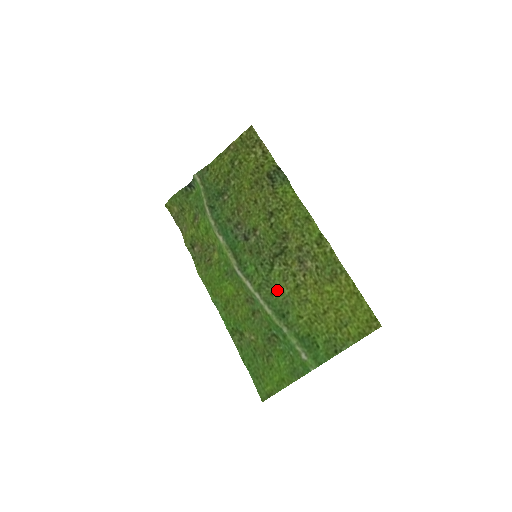
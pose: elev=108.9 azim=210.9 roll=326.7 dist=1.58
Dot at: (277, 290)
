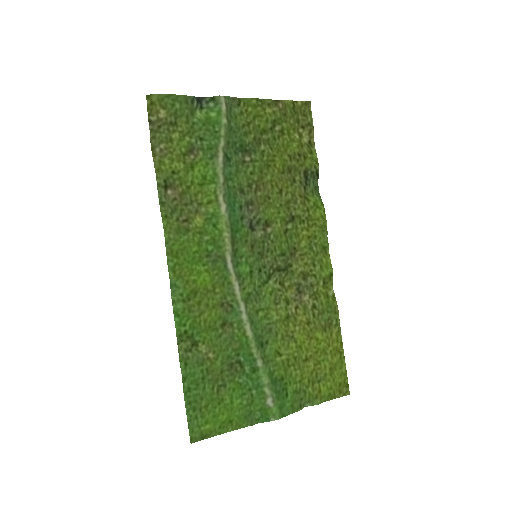
Dot at: (265, 310)
